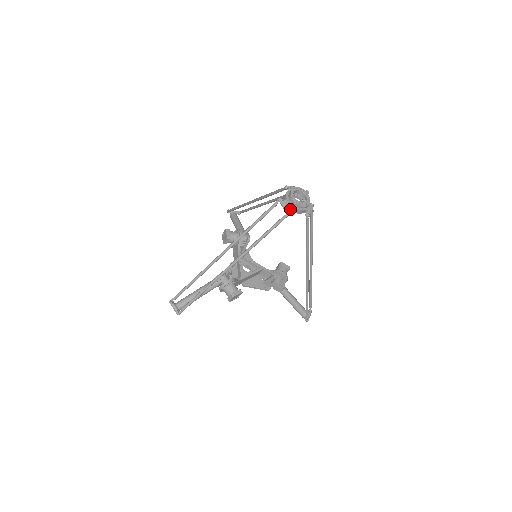
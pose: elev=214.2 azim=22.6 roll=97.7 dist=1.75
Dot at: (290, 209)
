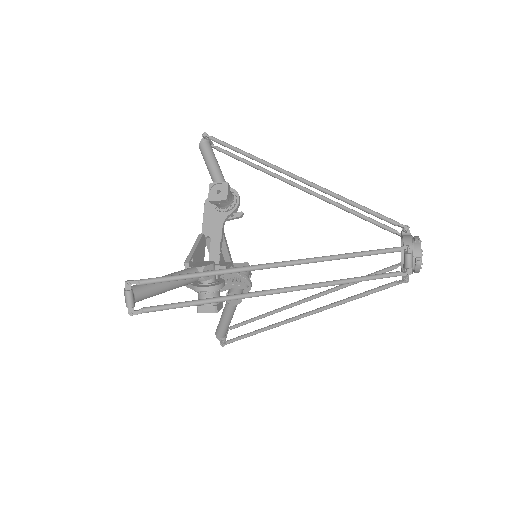
Dot at: (409, 267)
